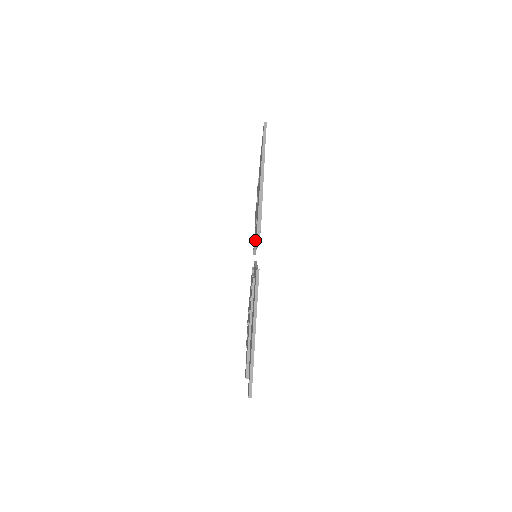
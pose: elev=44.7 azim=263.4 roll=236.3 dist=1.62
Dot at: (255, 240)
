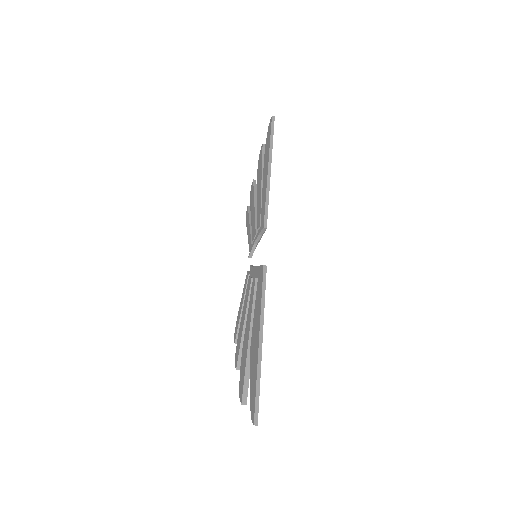
Dot at: (257, 236)
